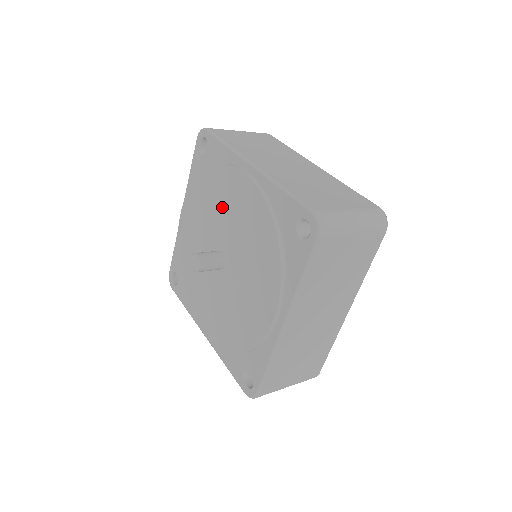
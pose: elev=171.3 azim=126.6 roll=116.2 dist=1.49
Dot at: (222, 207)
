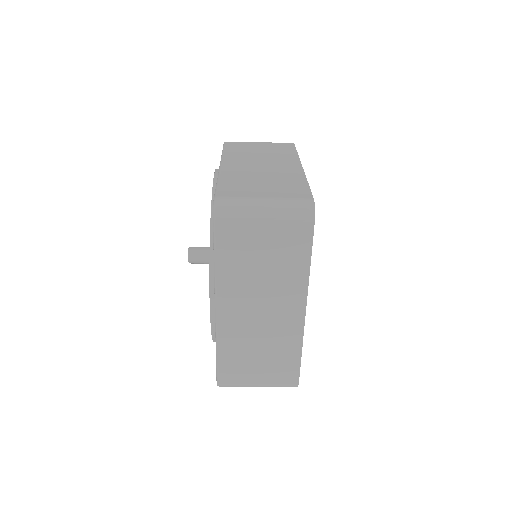
Dot at: occluded
